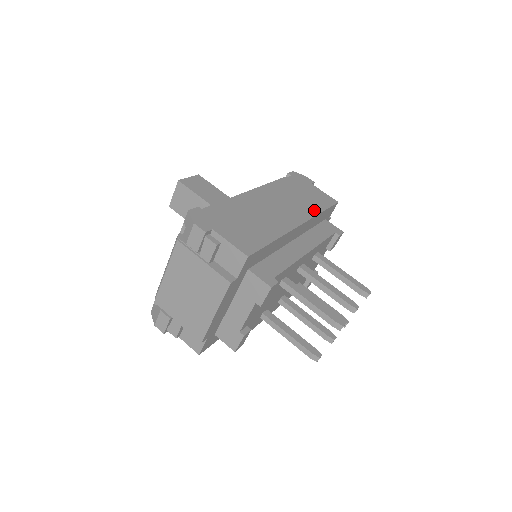
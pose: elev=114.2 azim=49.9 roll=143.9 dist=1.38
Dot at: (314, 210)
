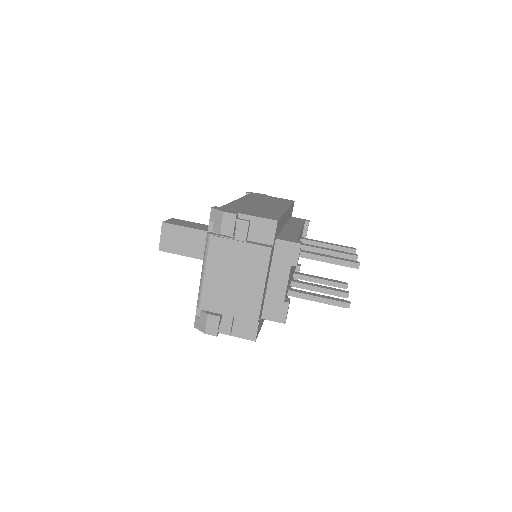
Dot at: (286, 204)
